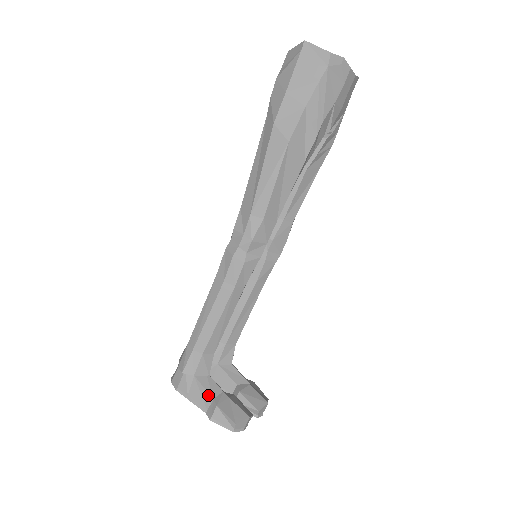
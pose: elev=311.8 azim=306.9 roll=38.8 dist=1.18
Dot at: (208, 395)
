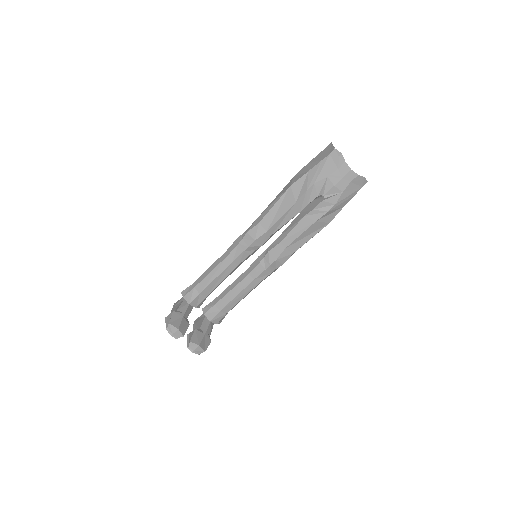
Dot at: (178, 308)
